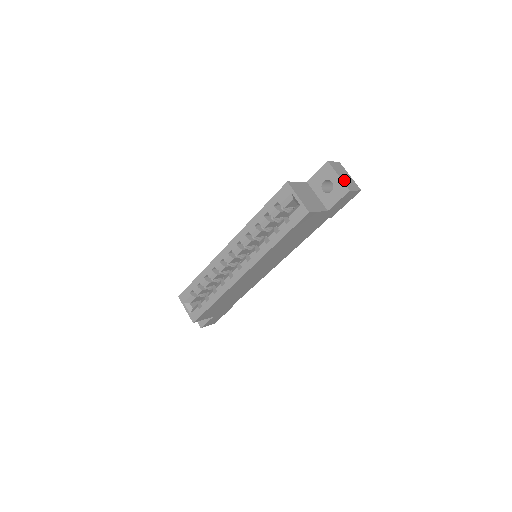
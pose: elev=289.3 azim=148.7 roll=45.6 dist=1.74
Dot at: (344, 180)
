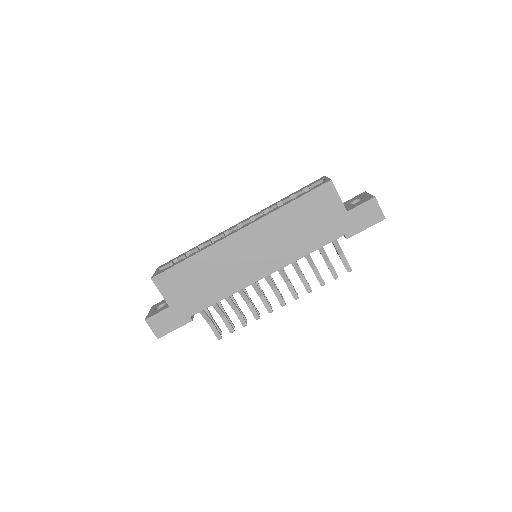
Dot at: occluded
